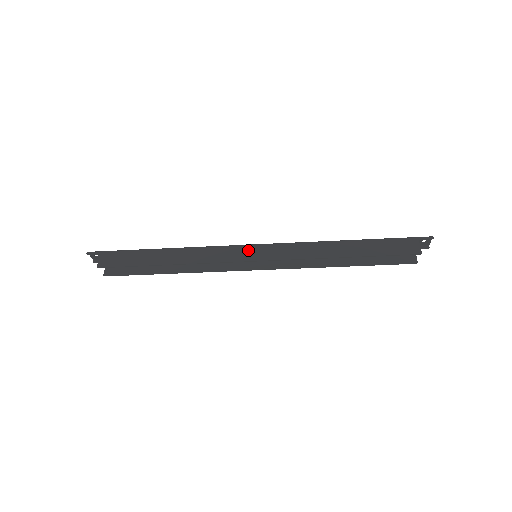
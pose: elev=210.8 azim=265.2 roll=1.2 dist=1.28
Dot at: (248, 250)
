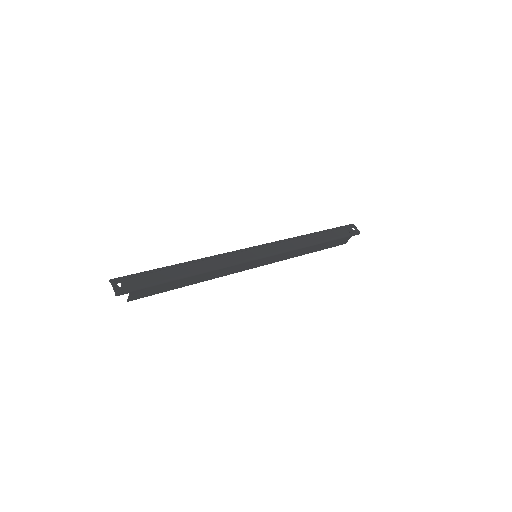
Dot at: (256, 263)
